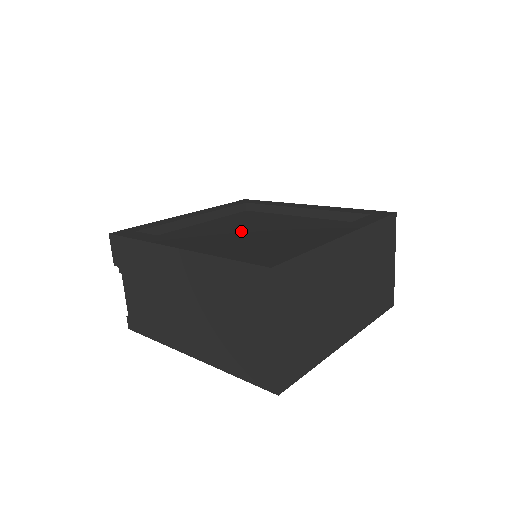
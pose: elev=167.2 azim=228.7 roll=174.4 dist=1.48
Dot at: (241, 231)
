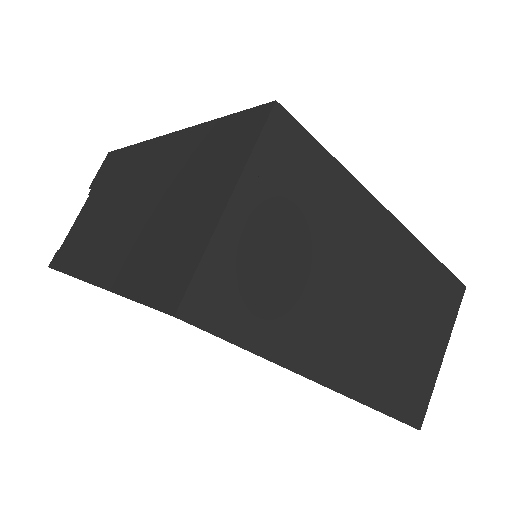
Dot at: occluded
